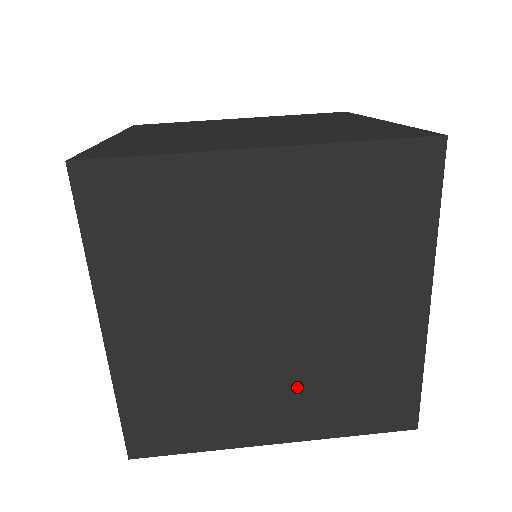
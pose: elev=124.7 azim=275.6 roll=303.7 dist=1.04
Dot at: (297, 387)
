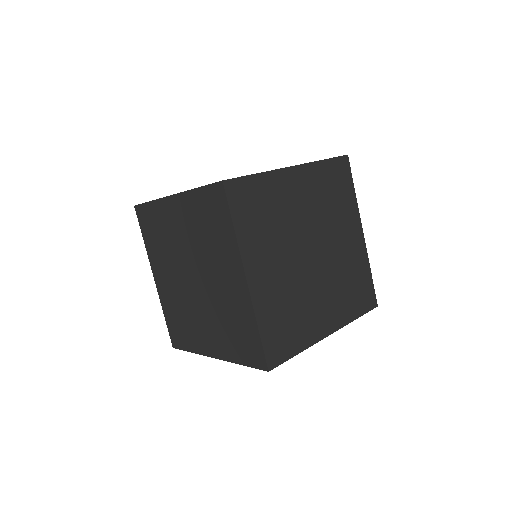
Dot at: (212, 323)
